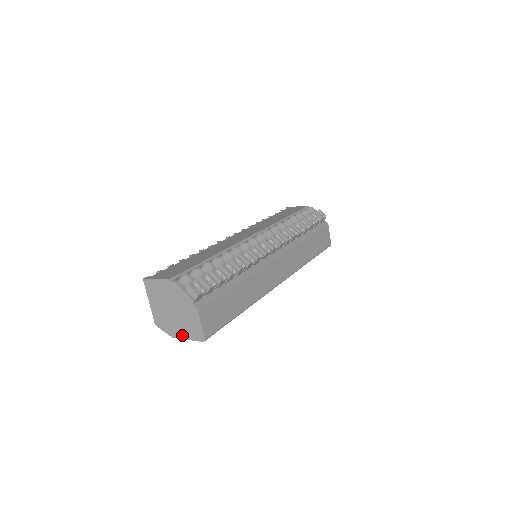
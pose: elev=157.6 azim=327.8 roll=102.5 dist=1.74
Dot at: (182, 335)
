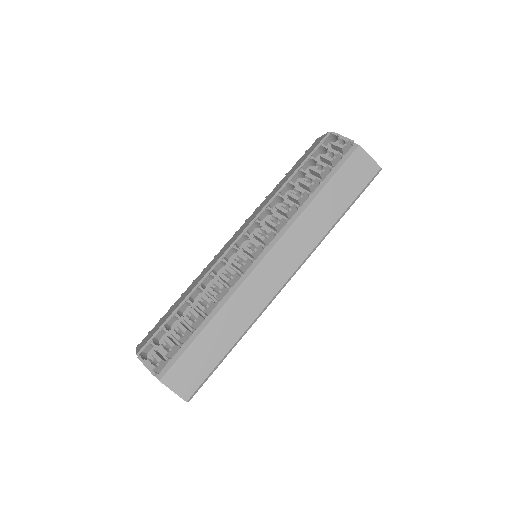
Dot at: occluded
